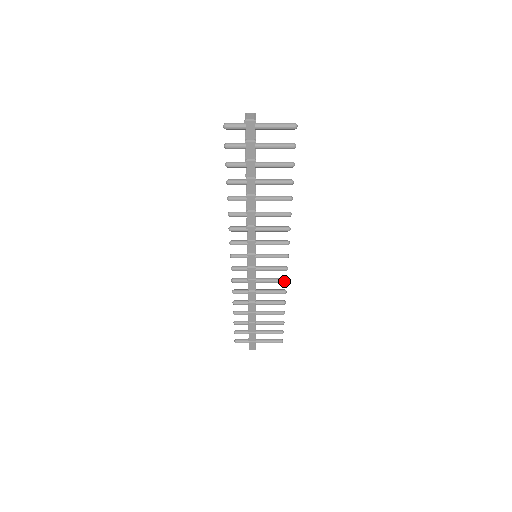
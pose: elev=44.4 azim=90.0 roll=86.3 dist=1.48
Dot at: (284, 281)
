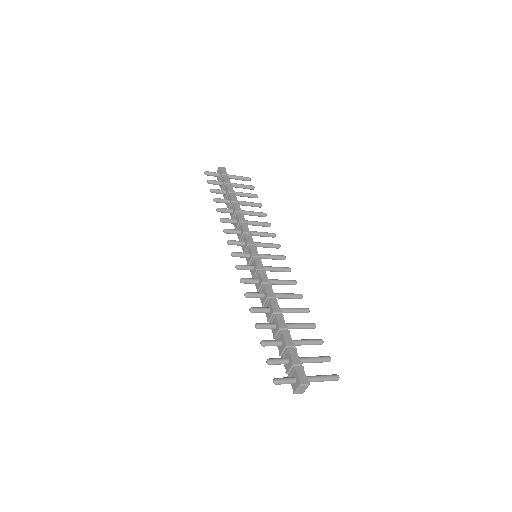
Dot at: (272, 237)
